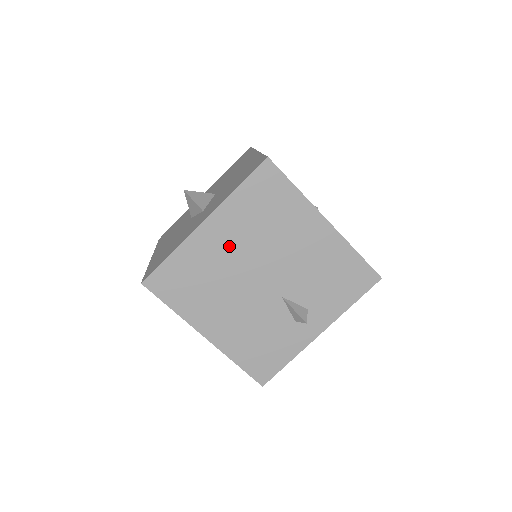
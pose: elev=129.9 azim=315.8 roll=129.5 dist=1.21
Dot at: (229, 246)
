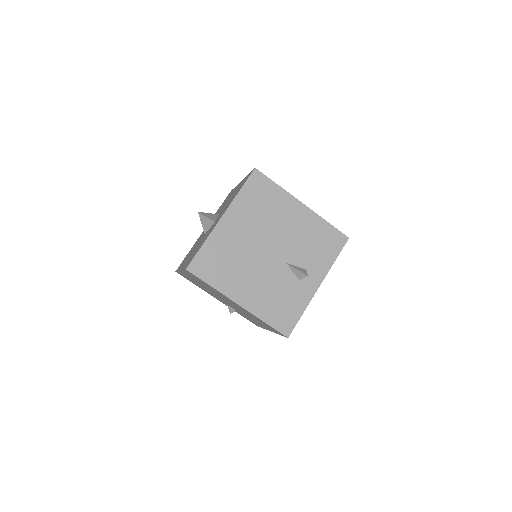
Dot at: (242, 232)
